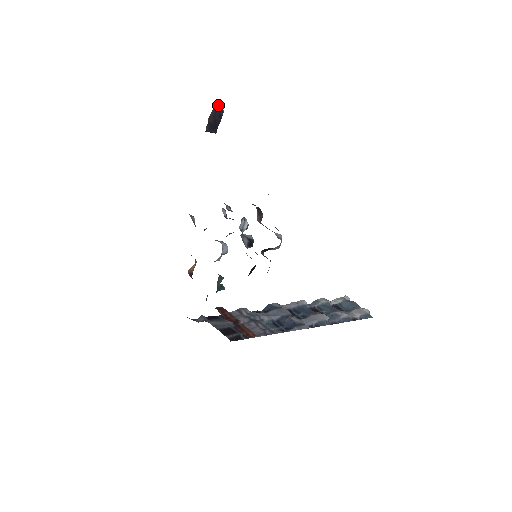
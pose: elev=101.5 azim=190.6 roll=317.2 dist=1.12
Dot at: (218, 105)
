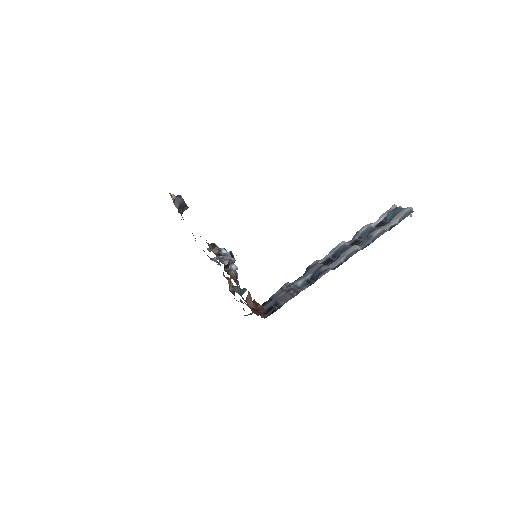
Dot at: (174, 197)
